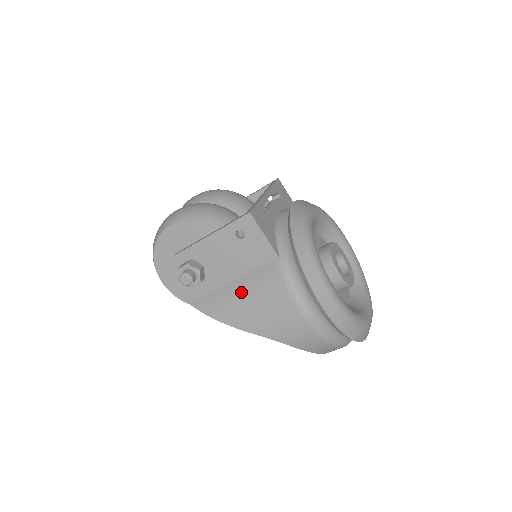
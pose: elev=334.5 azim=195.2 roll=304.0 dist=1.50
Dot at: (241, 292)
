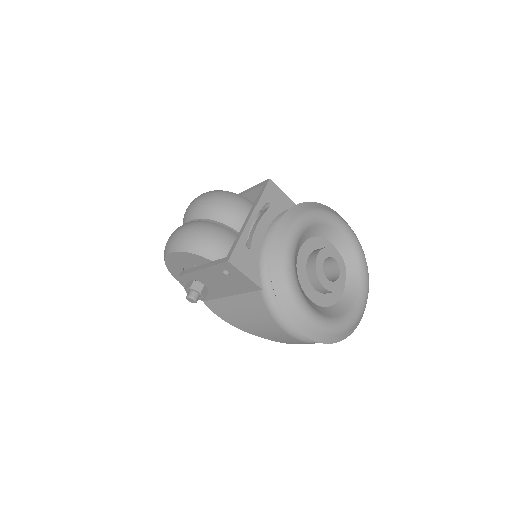
Dot at: (238, 307)
